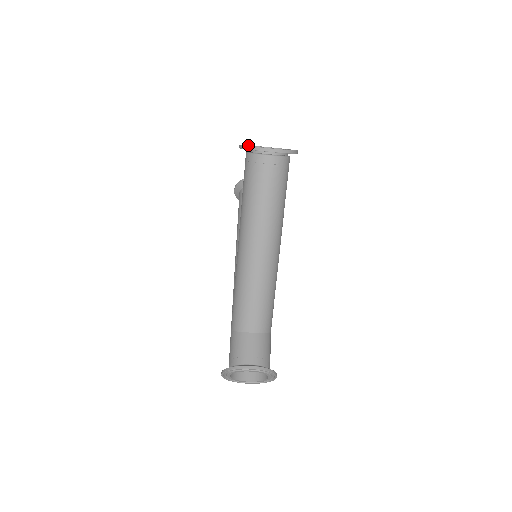
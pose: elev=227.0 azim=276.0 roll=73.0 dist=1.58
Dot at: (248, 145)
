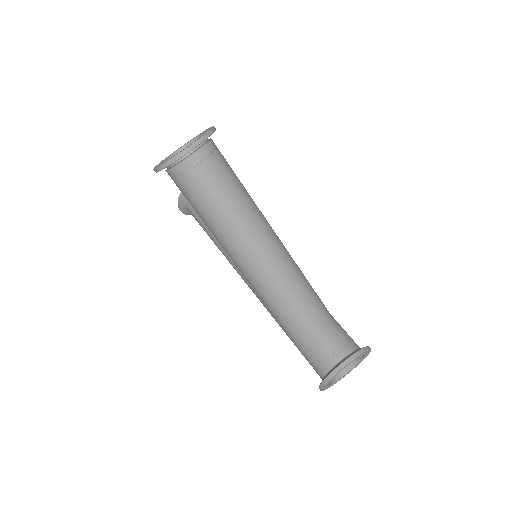
Dot at: (161, 162)
